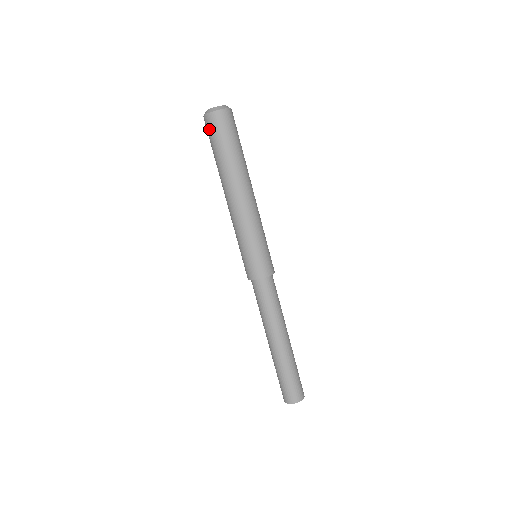
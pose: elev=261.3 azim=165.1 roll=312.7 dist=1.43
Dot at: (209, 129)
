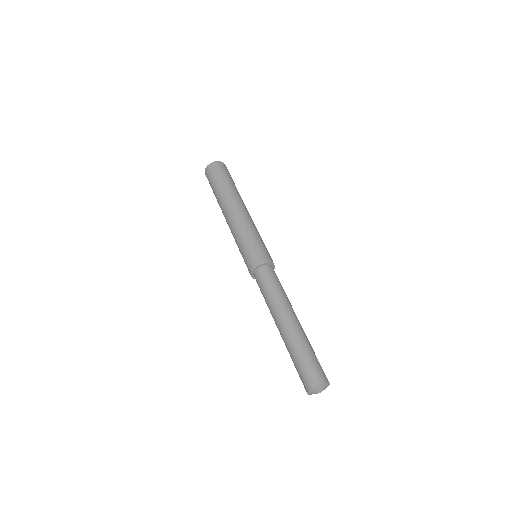
Dot at: (213, 171)
